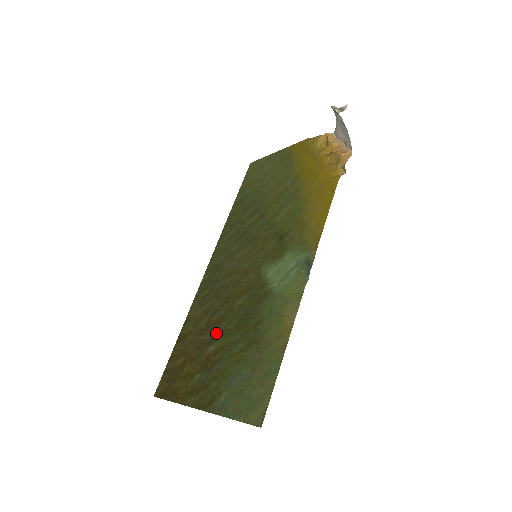
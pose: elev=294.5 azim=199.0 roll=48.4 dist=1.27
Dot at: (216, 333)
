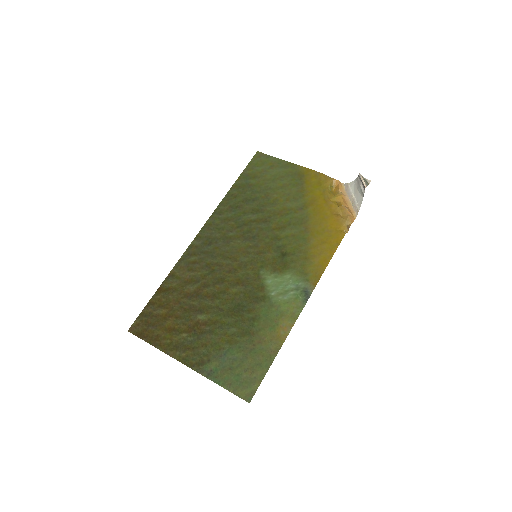
Dot at: (207, 306)
